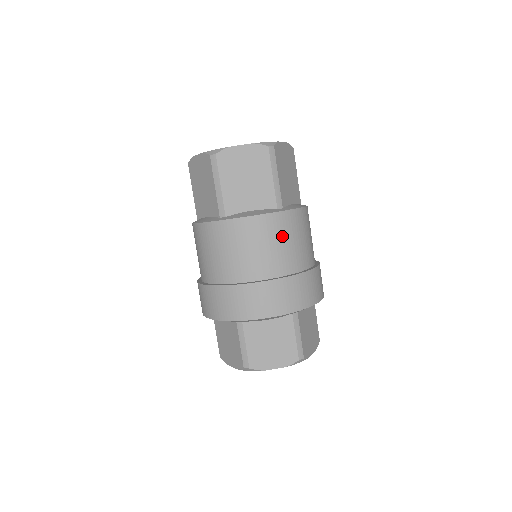
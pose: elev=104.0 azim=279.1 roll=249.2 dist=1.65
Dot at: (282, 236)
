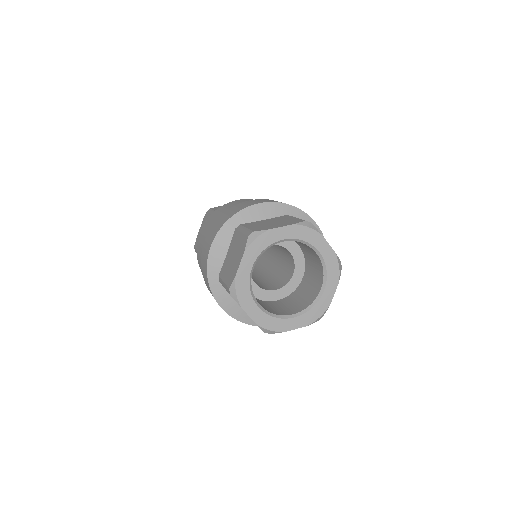
Dot at: occluded
